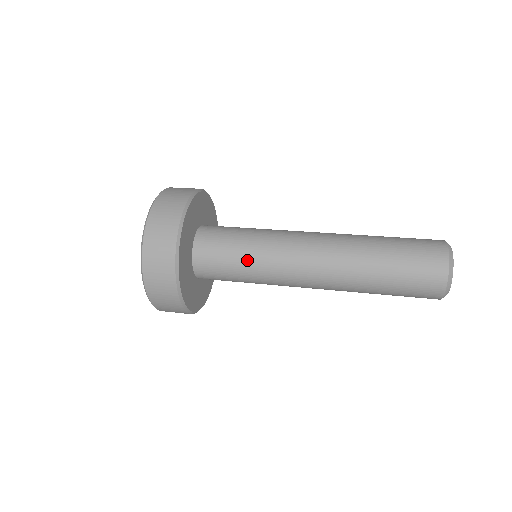
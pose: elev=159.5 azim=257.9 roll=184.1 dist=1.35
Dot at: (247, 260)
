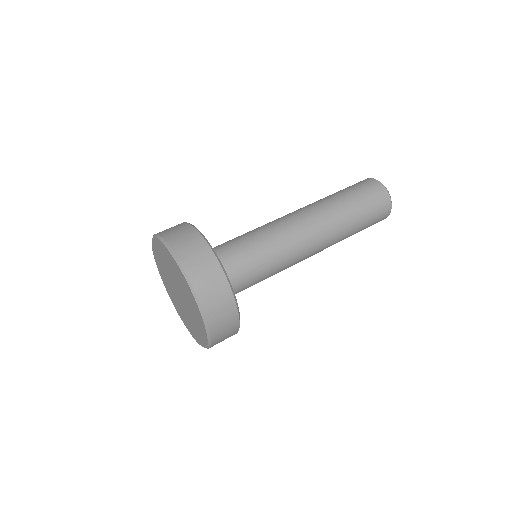
Dot at: (266, 262)
